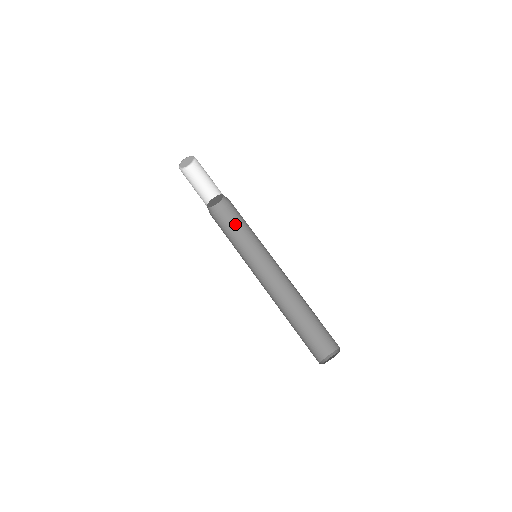
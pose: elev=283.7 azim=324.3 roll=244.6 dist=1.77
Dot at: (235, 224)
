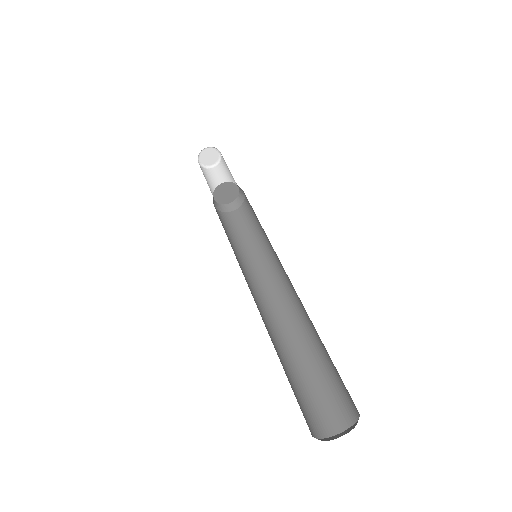
Dot at: (243, 227)
